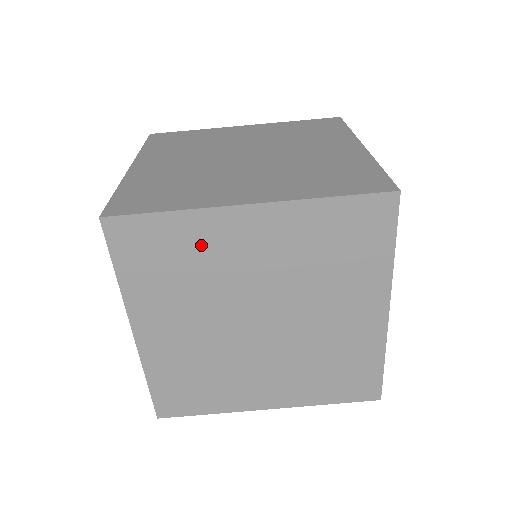
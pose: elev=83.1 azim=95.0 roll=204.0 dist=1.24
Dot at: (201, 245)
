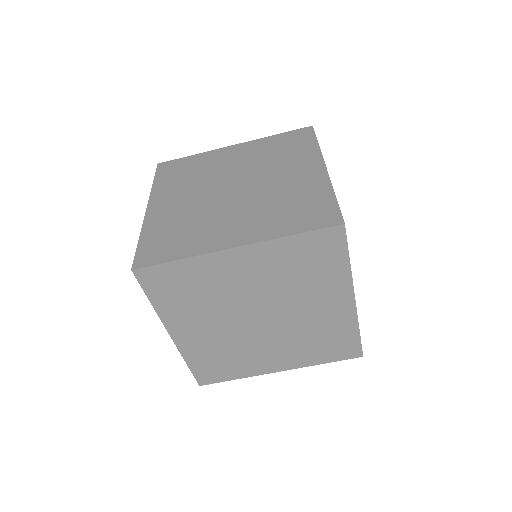
Dot at: (206, 277)
